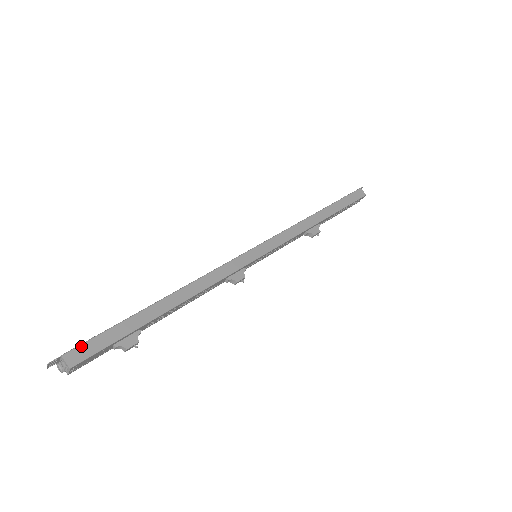
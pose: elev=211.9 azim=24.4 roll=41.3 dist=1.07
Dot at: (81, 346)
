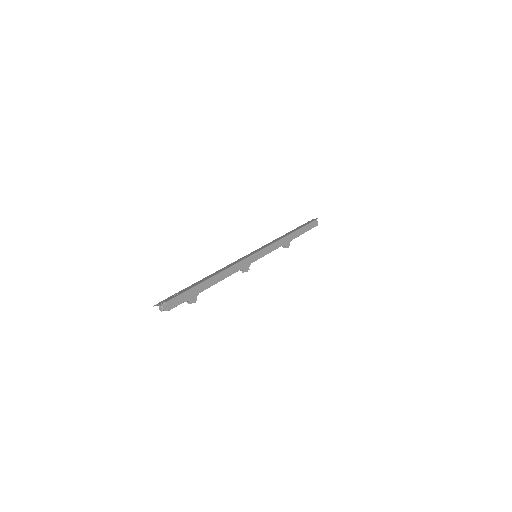
Dot at: (174, 299)
